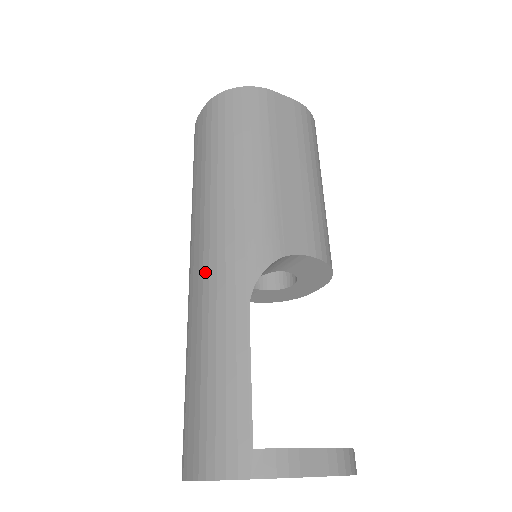
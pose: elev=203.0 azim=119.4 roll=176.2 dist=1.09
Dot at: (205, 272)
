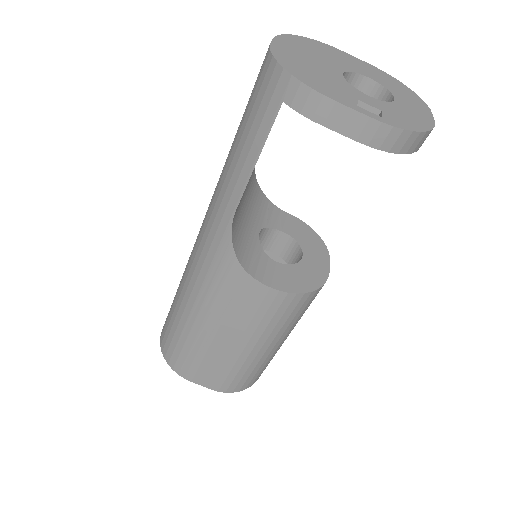
Dot at: occluded
